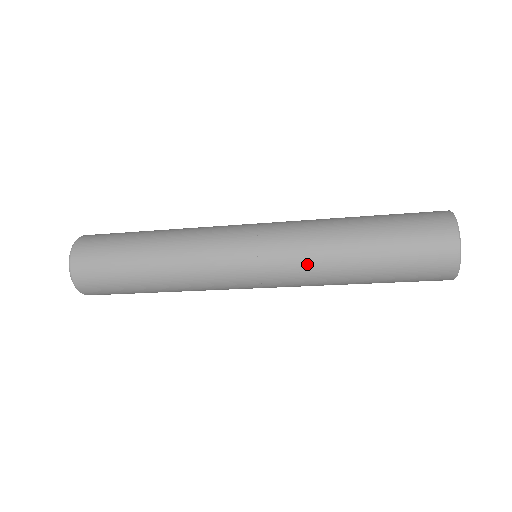
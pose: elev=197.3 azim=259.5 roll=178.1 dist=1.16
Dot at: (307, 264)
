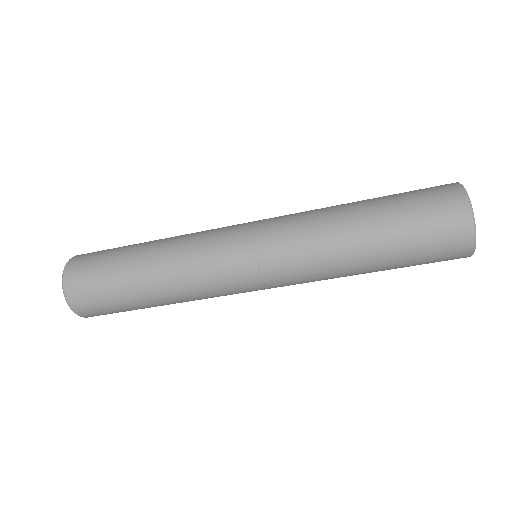
Dot at: (311, 264)
